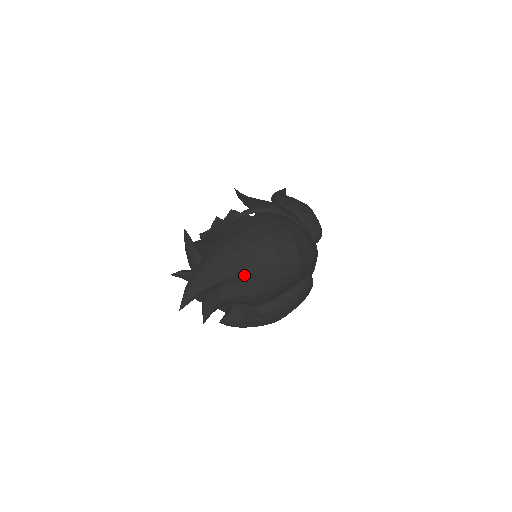
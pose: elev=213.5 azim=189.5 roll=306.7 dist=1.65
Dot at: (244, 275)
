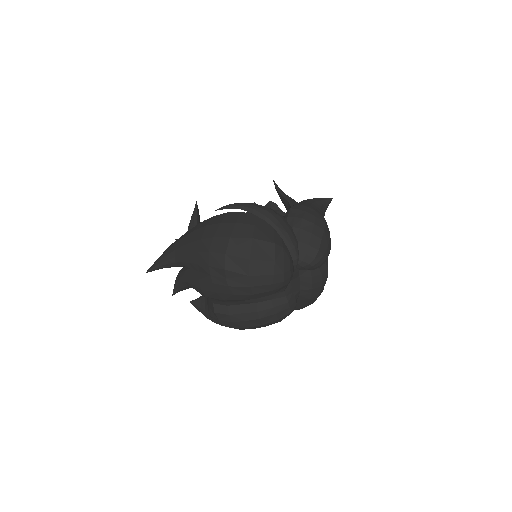
Dot at: (198, 266)
